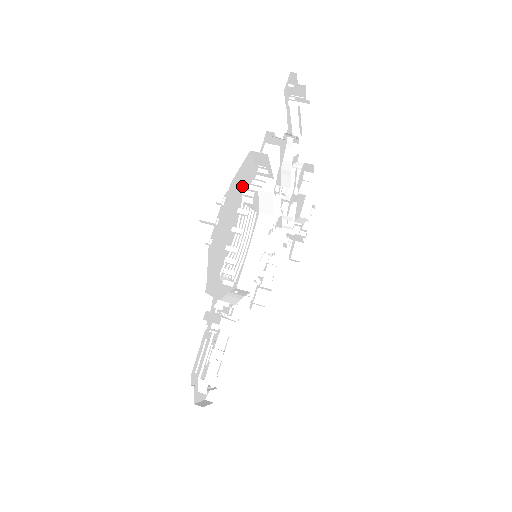
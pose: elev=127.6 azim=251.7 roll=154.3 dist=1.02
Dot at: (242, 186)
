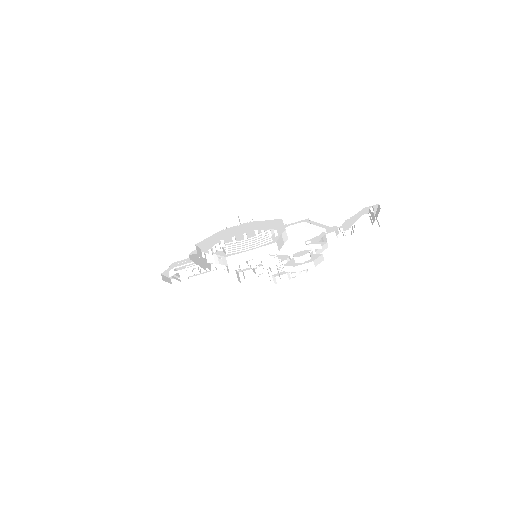
Dot at: (263, 227)
